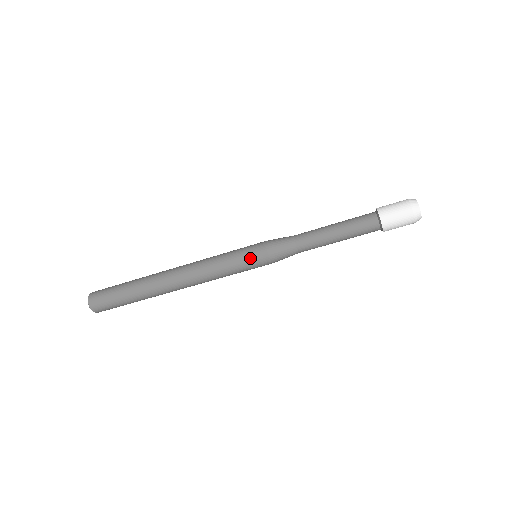
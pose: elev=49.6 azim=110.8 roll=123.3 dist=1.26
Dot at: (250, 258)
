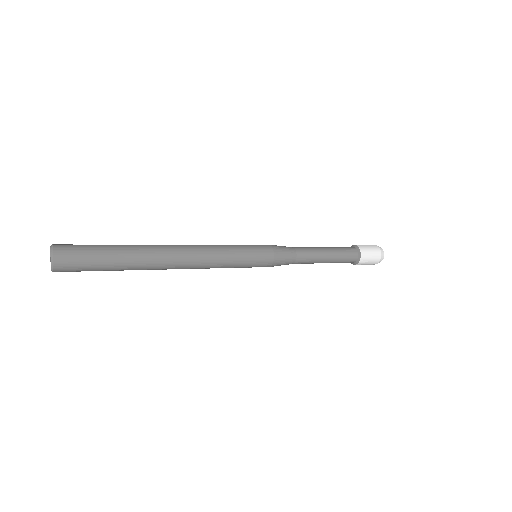
Dot at: occluded
